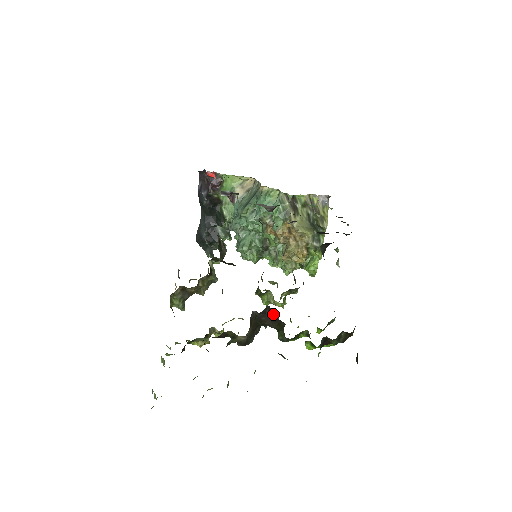
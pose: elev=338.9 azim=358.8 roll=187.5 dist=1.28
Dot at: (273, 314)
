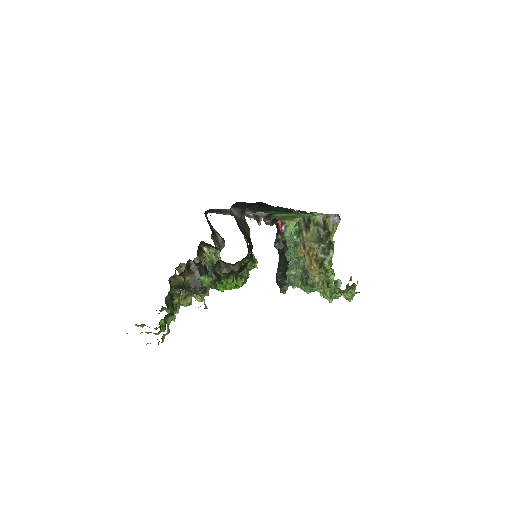
Dot at: occluded
